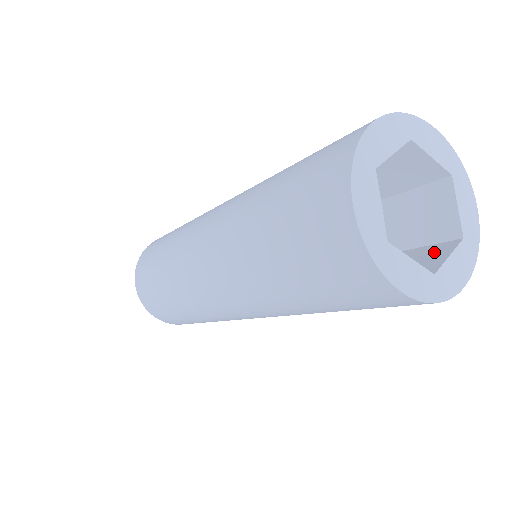
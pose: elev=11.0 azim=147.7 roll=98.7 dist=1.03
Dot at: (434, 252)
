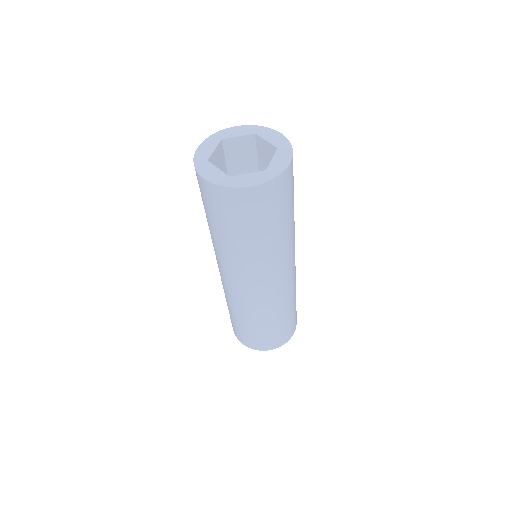
Dot at: occluded
